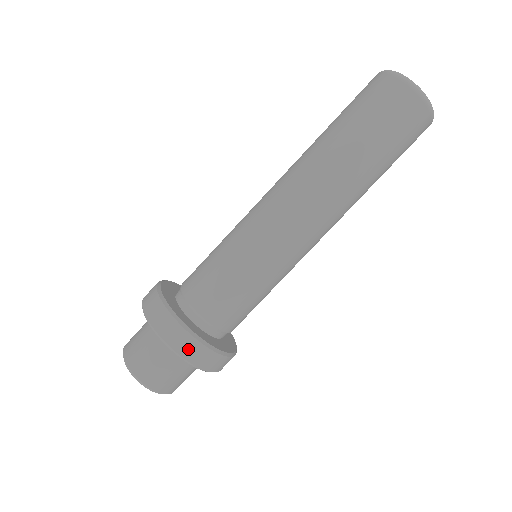
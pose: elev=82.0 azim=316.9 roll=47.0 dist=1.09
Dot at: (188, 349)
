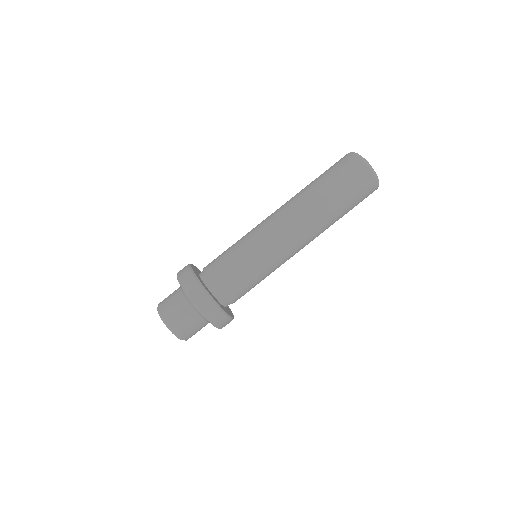
Dot at: (206, 306)
